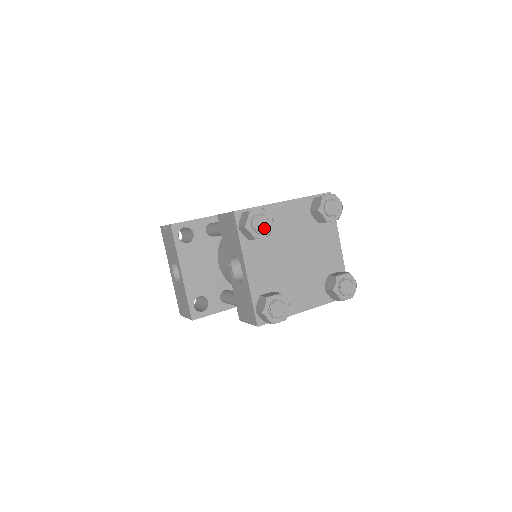
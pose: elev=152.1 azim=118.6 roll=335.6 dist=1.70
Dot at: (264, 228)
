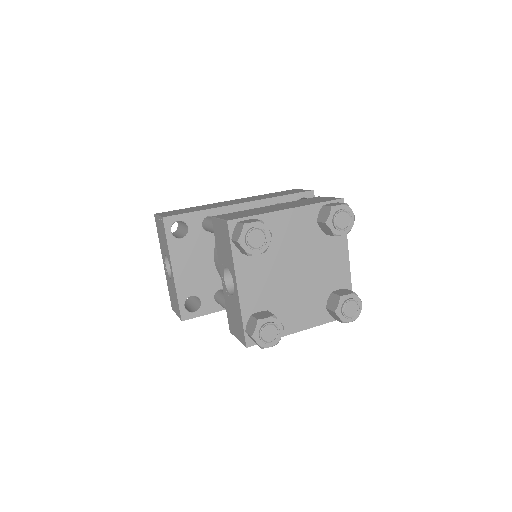
Dot at: (260, 244)
